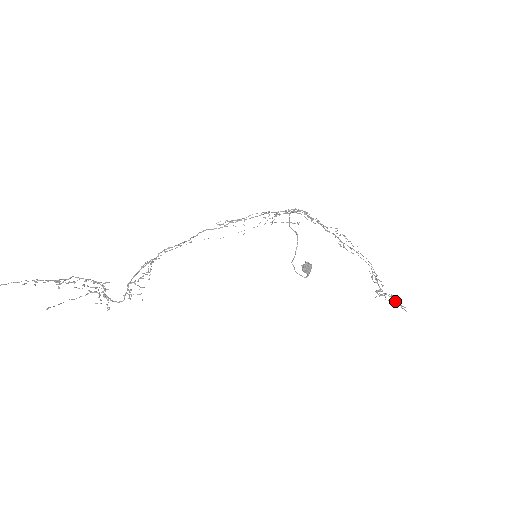
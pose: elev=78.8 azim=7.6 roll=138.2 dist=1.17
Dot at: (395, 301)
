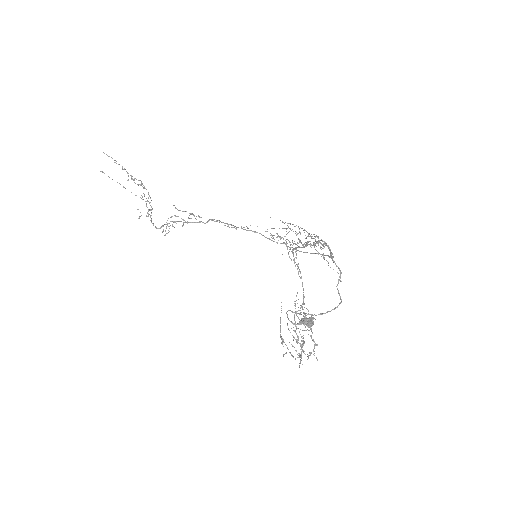
Dot at: (299, 354)
